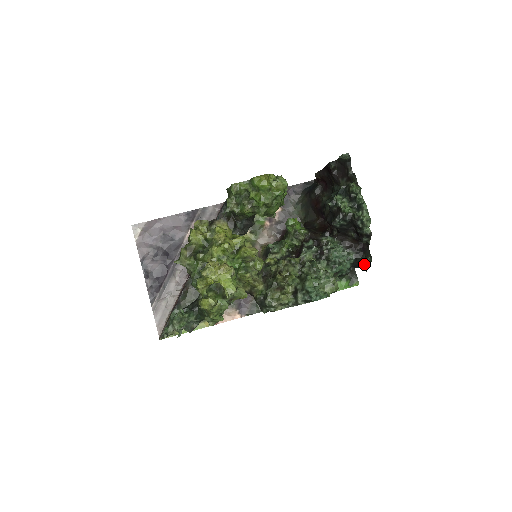
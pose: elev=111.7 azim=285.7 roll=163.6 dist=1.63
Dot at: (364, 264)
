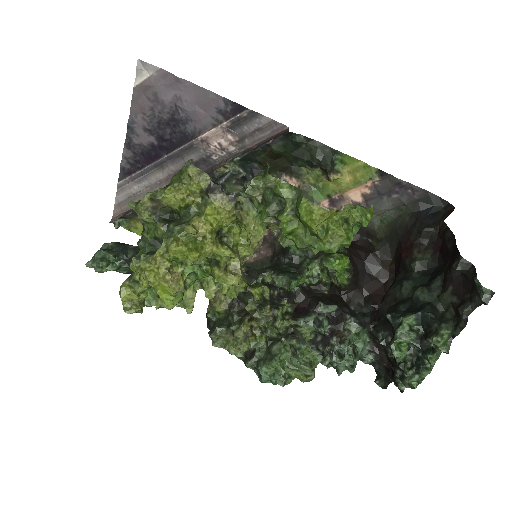
Dot at: occluded
